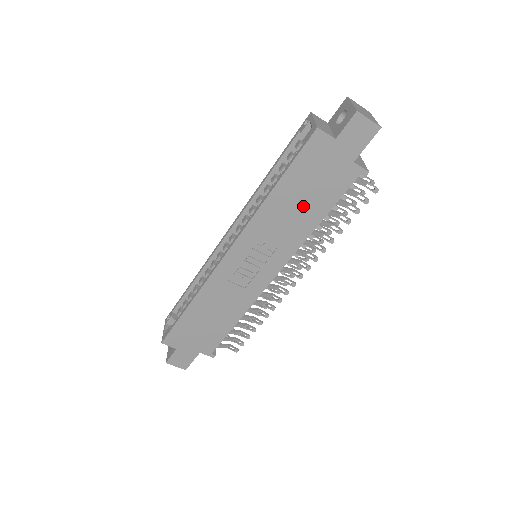
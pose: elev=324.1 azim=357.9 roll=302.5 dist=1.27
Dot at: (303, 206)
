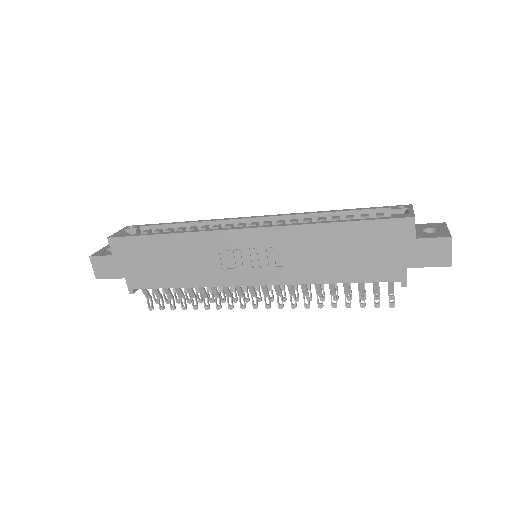
Dot at: (338, 258)
